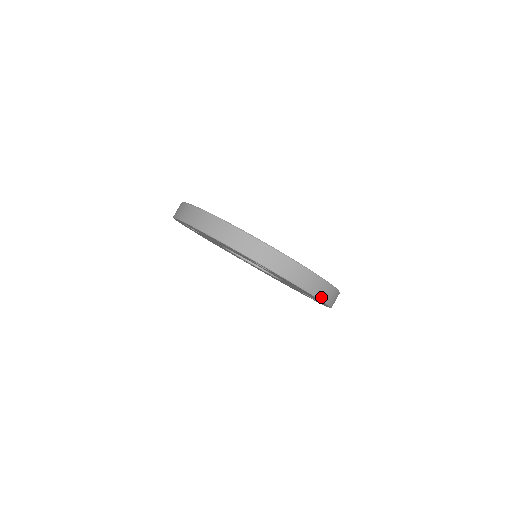
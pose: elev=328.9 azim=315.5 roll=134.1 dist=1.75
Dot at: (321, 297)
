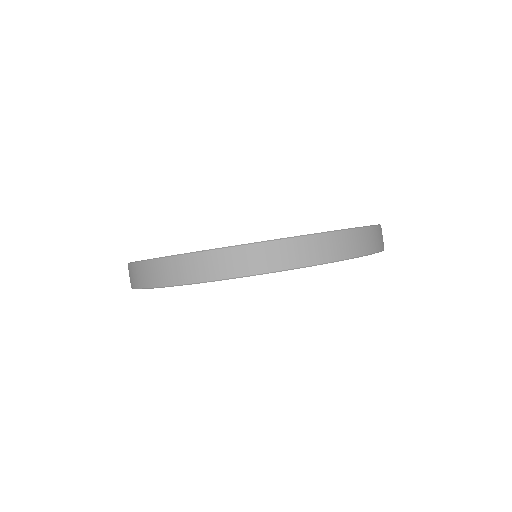
Dot at: (373, 249)
